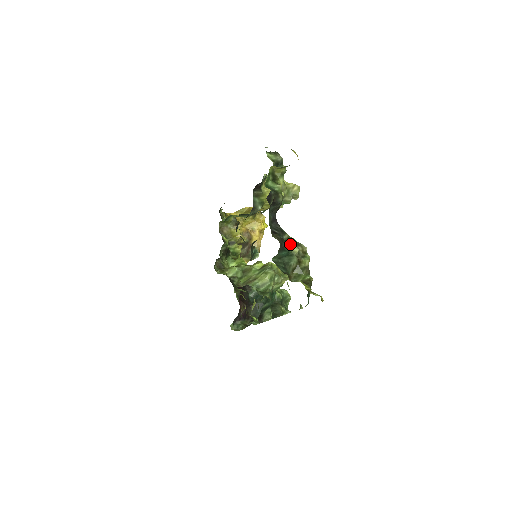
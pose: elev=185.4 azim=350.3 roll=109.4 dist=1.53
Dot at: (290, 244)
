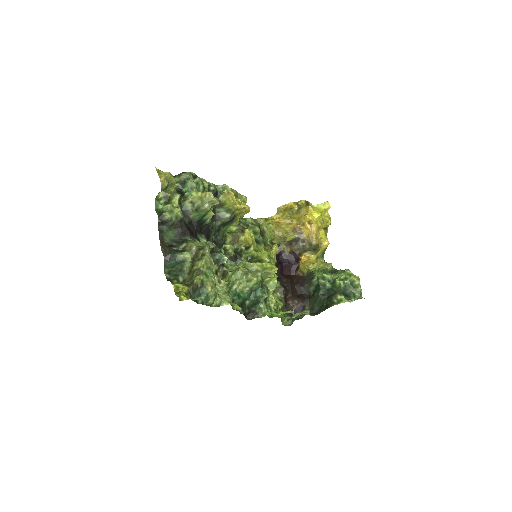
Dot at: (179, 253)
